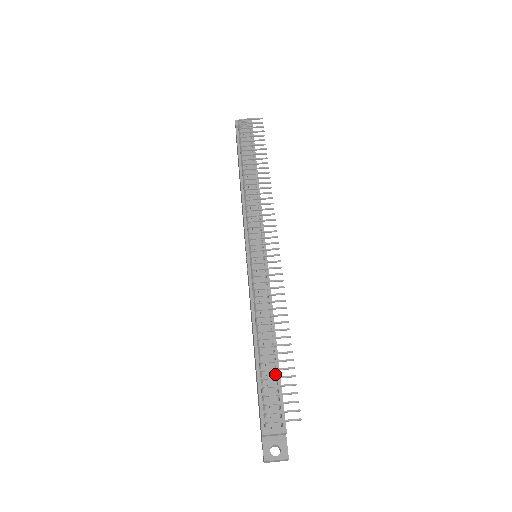
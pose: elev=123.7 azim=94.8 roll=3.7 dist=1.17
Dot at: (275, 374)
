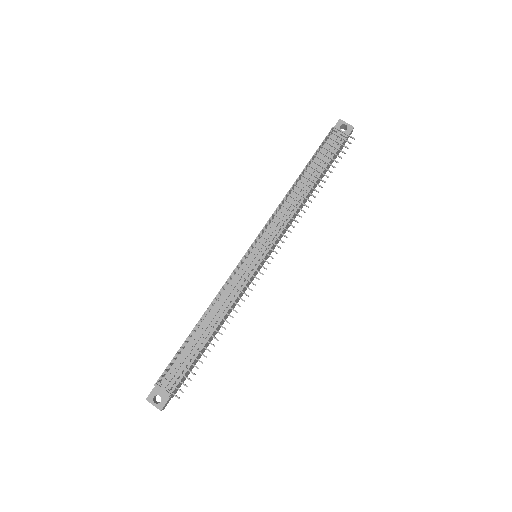
Dot at: (194, 354)
